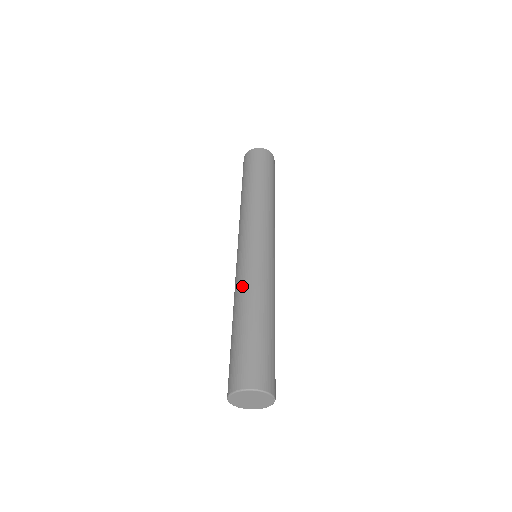
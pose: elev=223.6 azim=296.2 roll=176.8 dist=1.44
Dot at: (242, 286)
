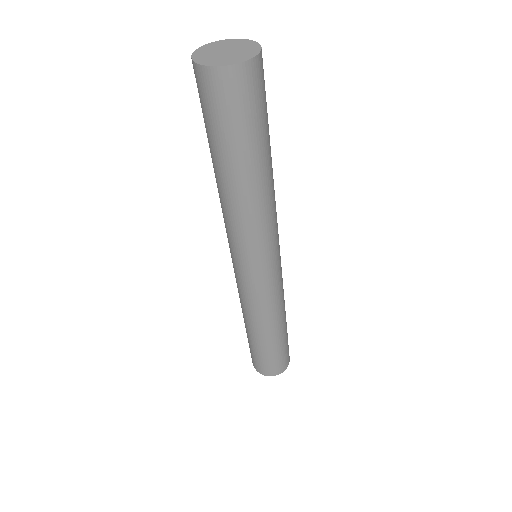
Dot at: (241, 305)
